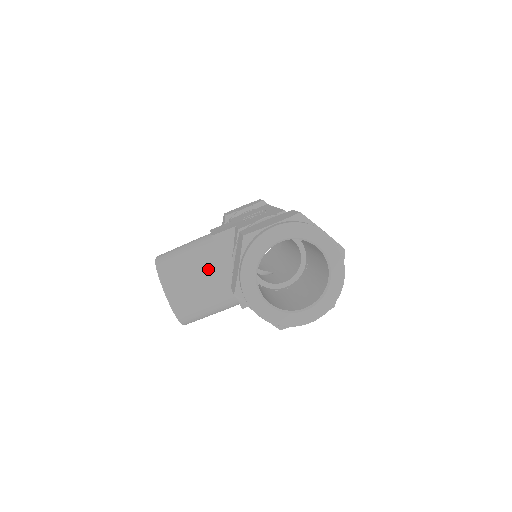
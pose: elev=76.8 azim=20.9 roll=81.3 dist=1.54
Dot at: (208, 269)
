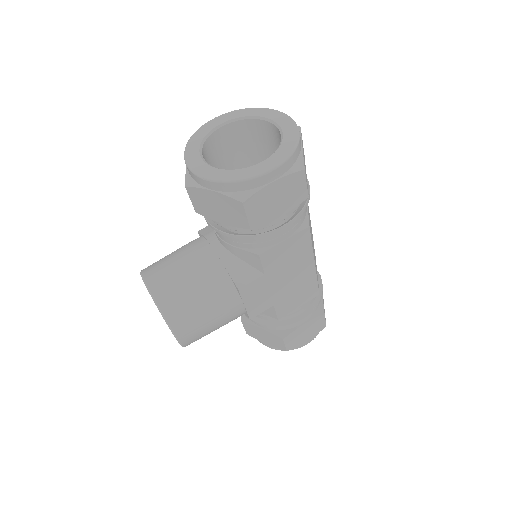
Dot at: (190, 247)
